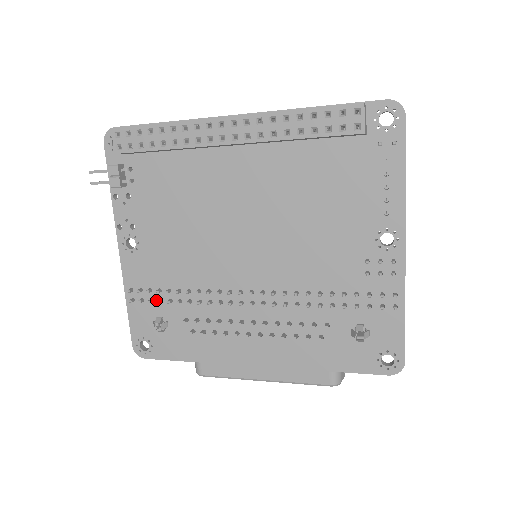
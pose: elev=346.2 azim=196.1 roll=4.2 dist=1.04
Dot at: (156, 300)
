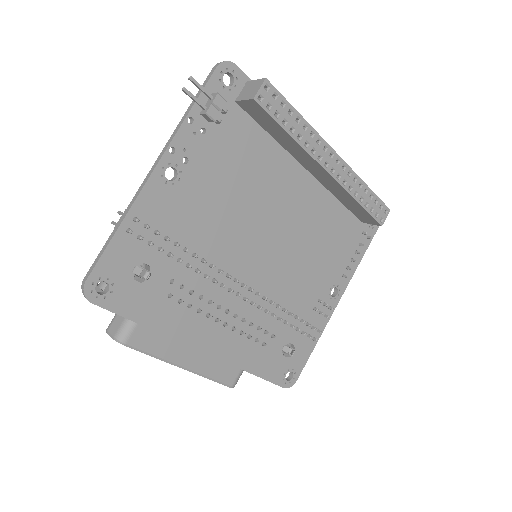
Dot at: (155, 245)
